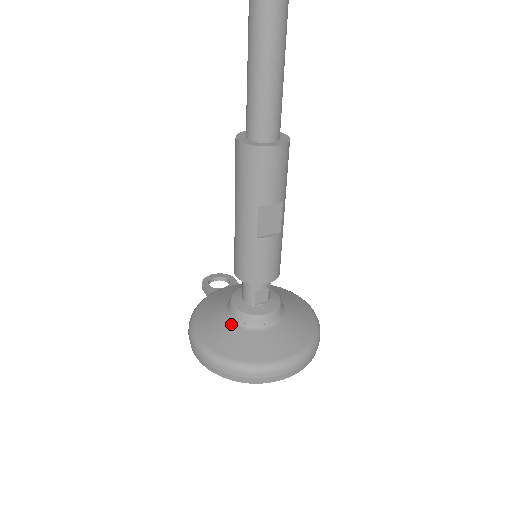
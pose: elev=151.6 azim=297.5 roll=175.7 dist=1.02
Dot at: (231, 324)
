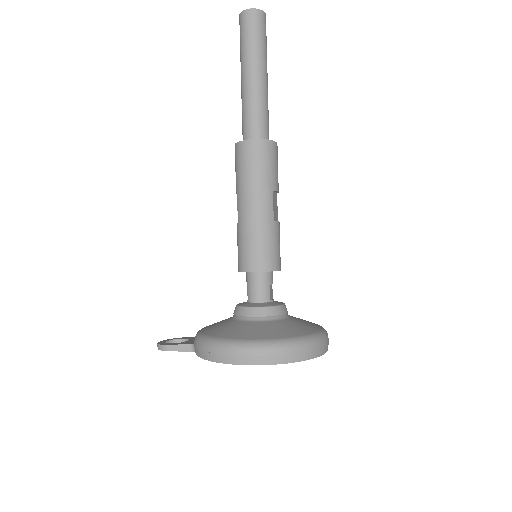
Dot at: (263, 322)
